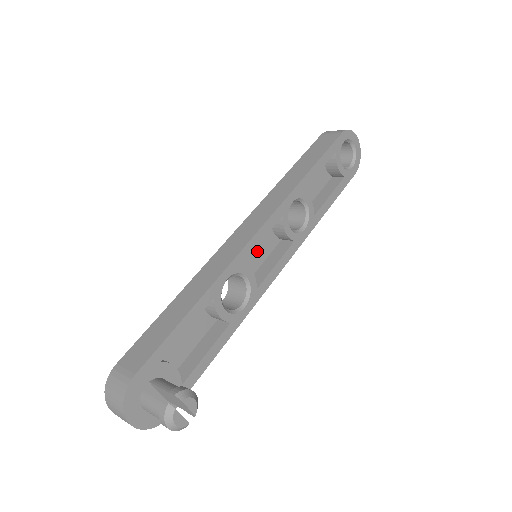
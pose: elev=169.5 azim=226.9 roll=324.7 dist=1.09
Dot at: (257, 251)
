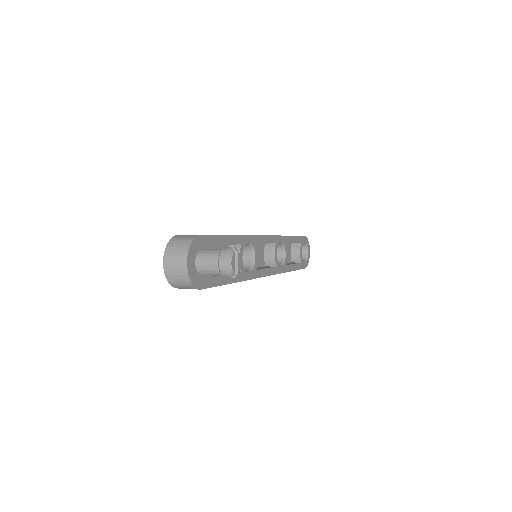
Dot at: occluded
